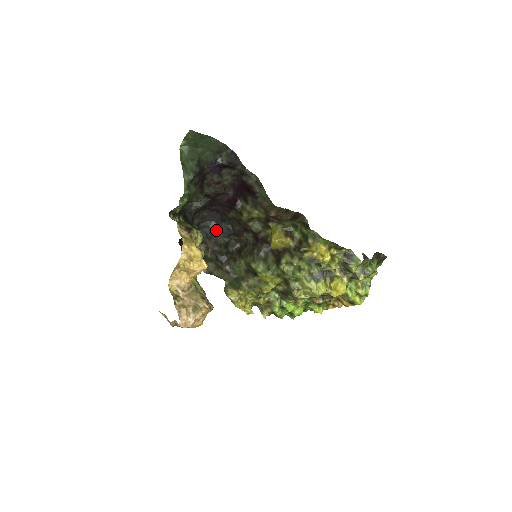
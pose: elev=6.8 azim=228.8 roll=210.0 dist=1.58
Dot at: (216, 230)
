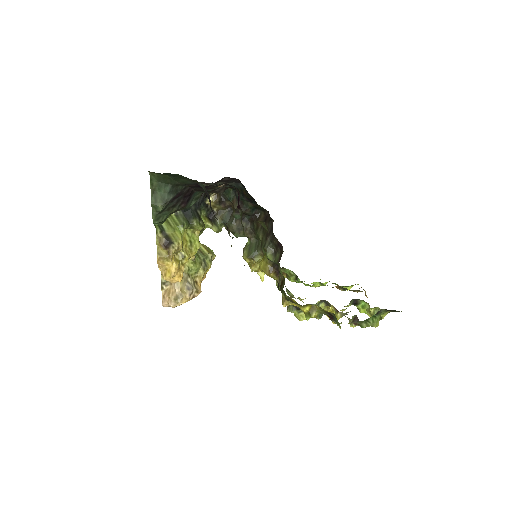
Dot at: (243, 193)
